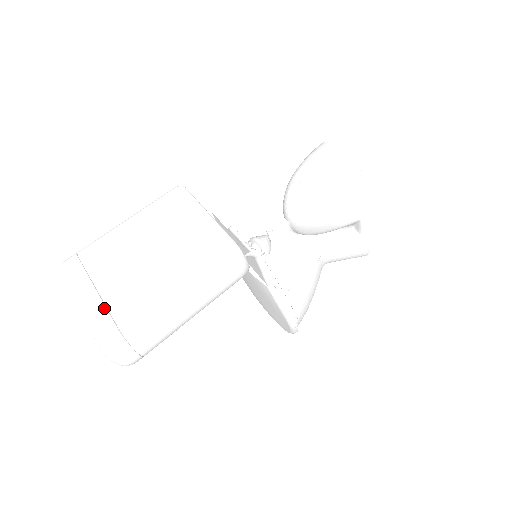
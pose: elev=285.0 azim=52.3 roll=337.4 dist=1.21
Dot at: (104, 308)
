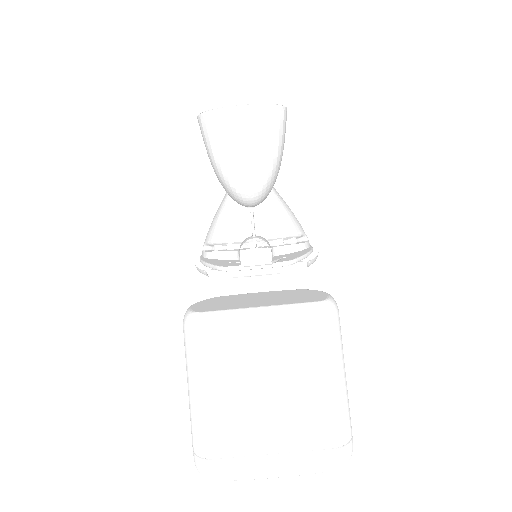
Dot at: (300, 455)
